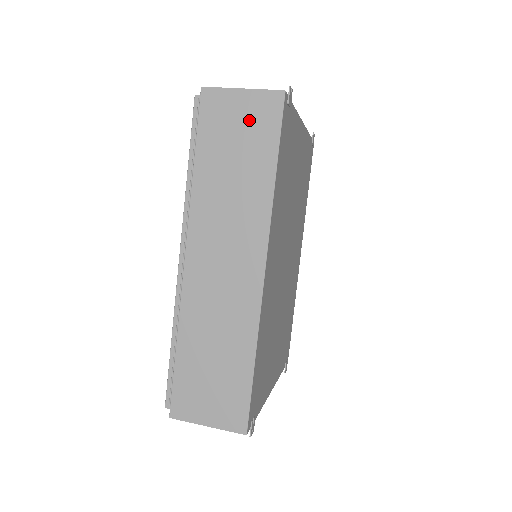
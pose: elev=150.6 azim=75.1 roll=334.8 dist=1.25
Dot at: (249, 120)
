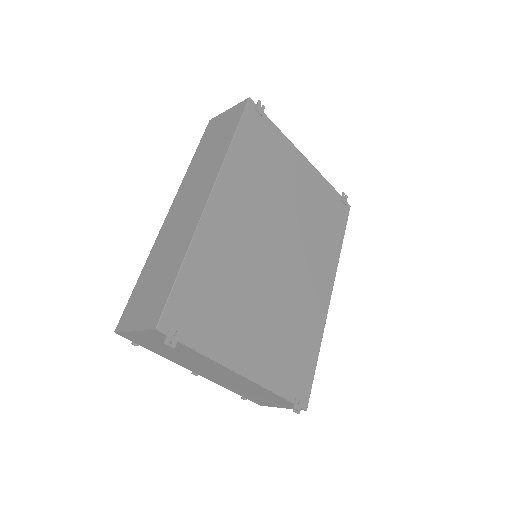
Dot at: (227, 121)
